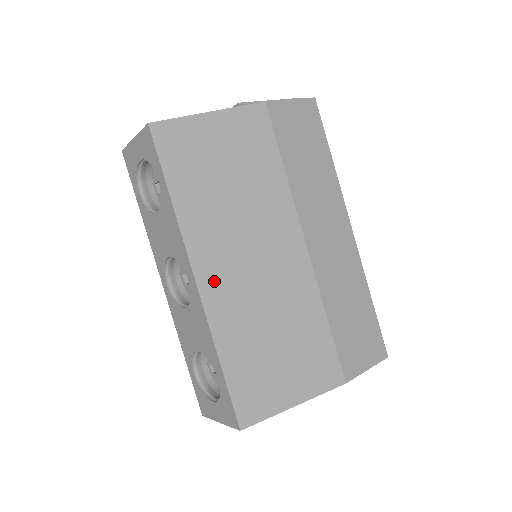
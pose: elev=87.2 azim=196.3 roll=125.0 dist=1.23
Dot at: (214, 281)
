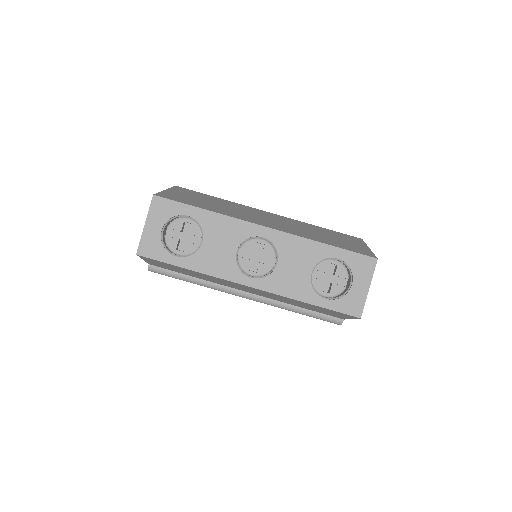
Dot at: (271, 226)
